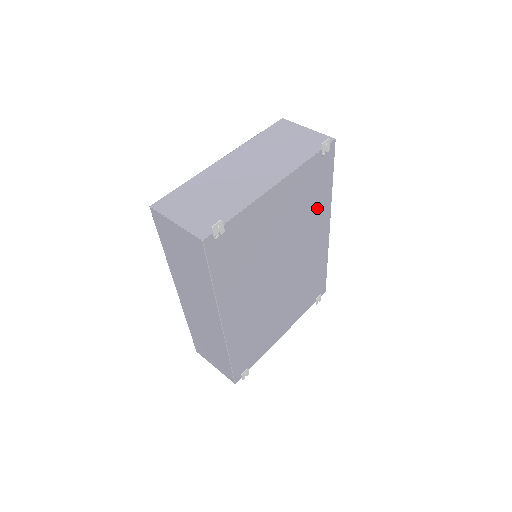
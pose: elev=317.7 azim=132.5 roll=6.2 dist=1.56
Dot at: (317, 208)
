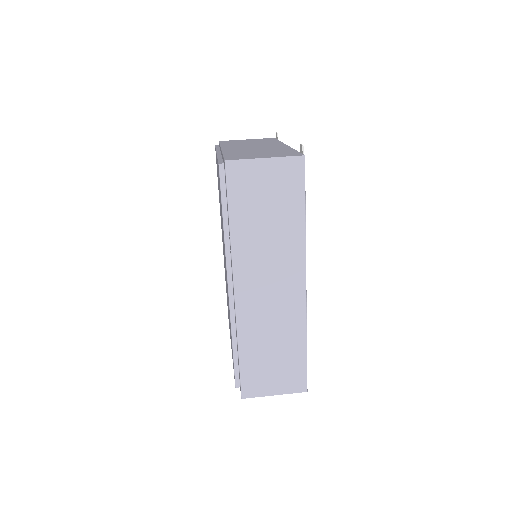
Dot at: occluded
